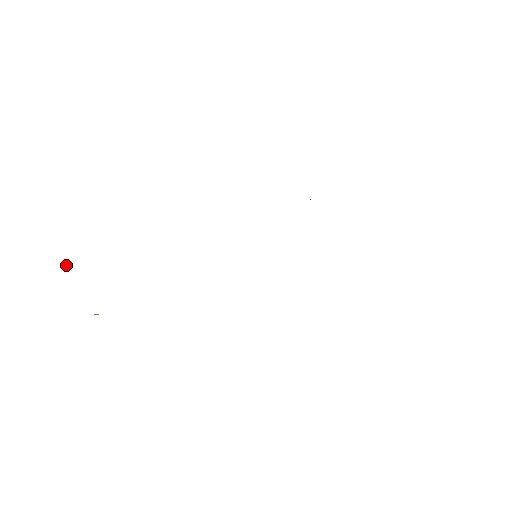
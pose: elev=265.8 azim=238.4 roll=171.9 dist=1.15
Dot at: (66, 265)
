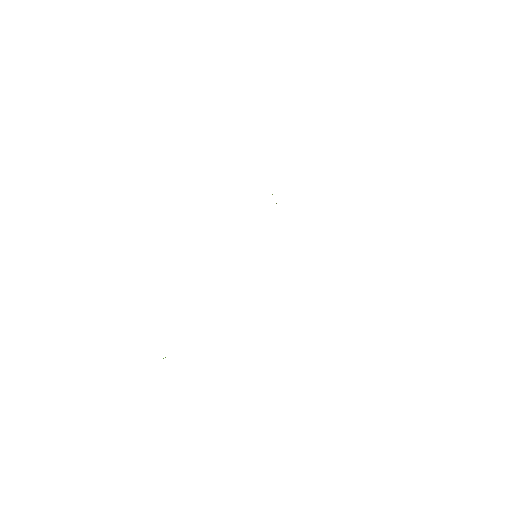
Dot at: occluded
